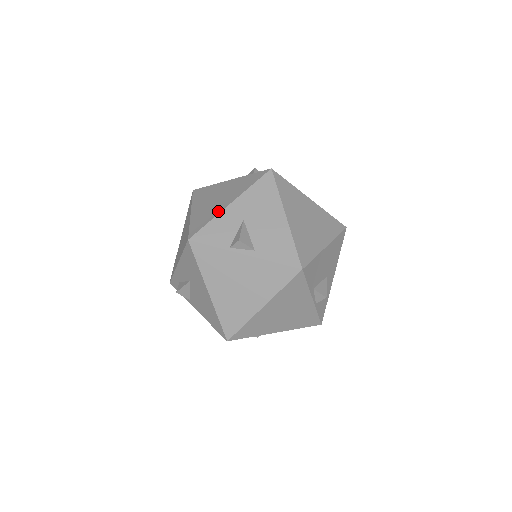
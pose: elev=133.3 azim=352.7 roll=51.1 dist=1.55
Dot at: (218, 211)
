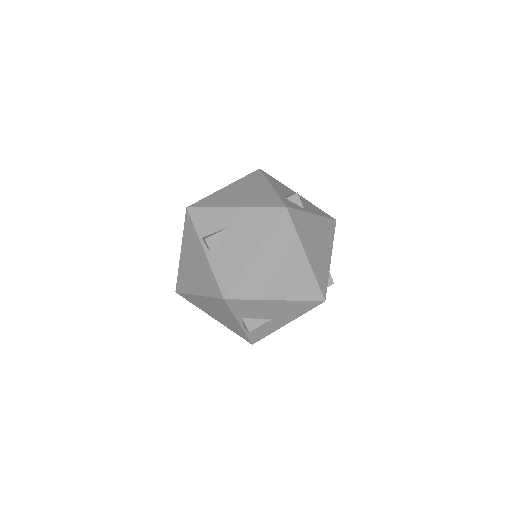
Dot at: (223, 205)
